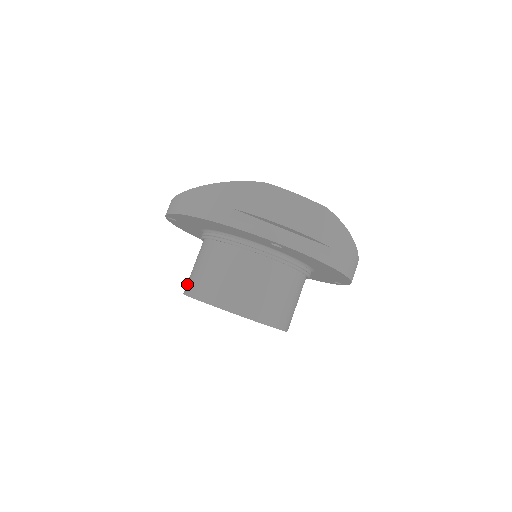
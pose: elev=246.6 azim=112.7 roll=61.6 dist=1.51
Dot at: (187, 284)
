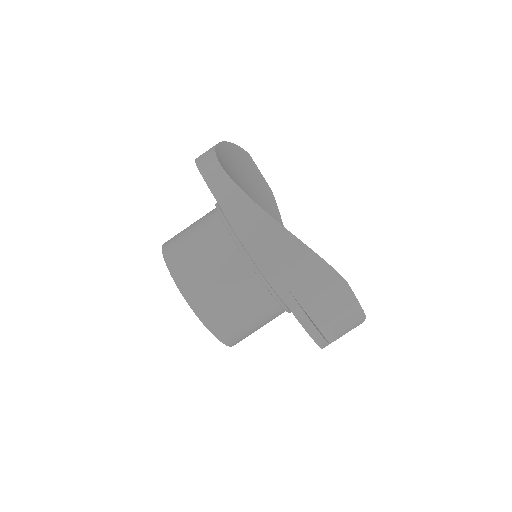
Dot at: (177, 258)
